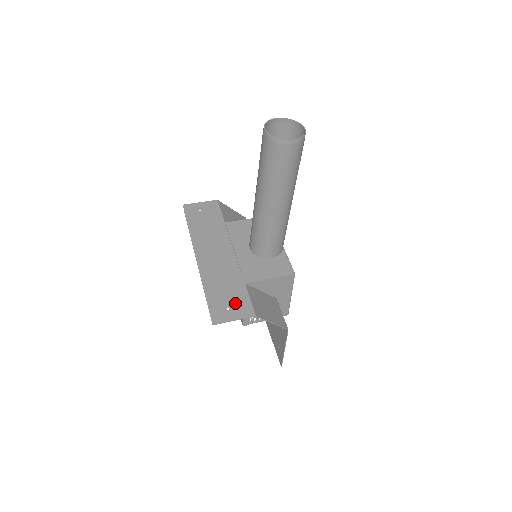
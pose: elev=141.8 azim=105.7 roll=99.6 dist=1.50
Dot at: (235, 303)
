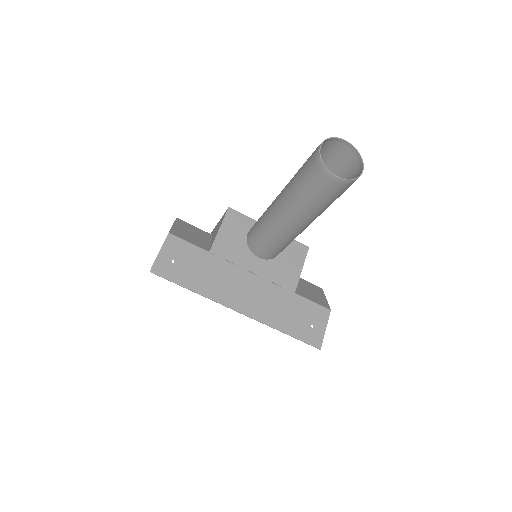
Dot at: (310, 316)
